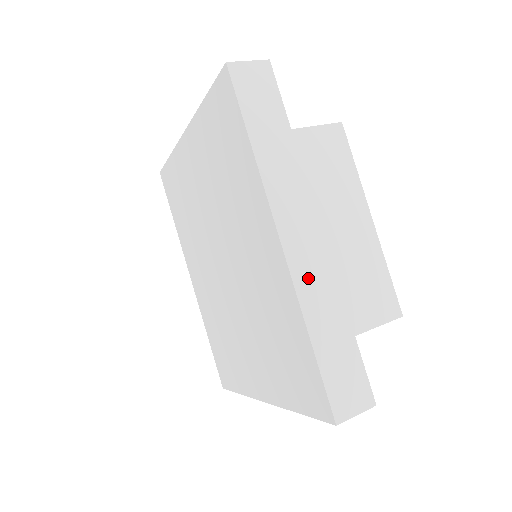
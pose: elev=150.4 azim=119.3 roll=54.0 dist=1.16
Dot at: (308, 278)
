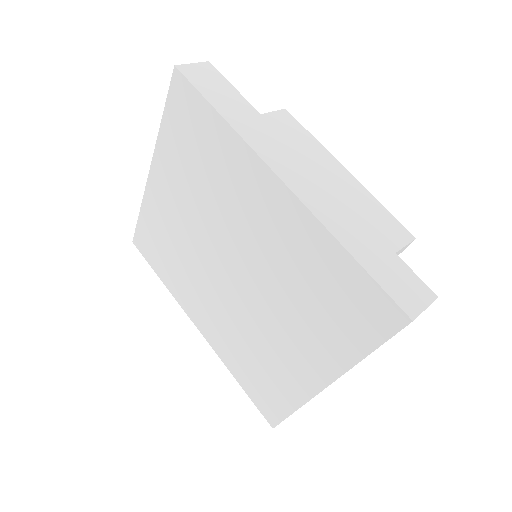
Dot at: (319, 203)
